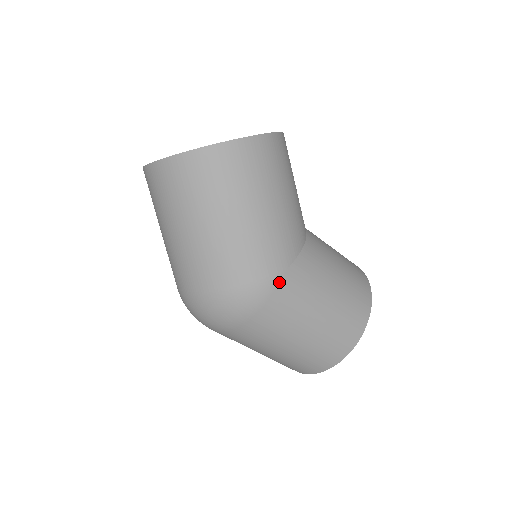
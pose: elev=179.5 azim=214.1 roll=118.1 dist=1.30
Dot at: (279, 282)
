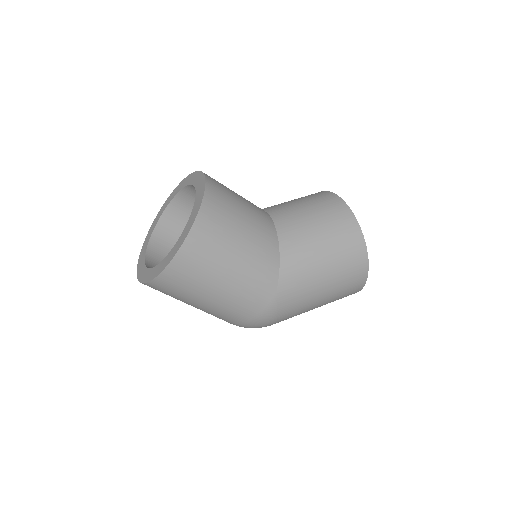
Dot at: (277, 301)
